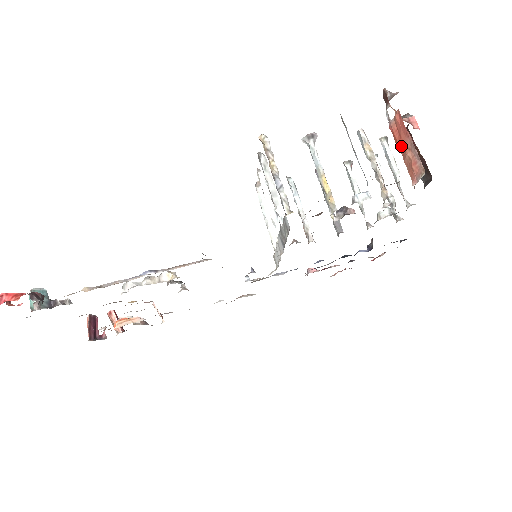
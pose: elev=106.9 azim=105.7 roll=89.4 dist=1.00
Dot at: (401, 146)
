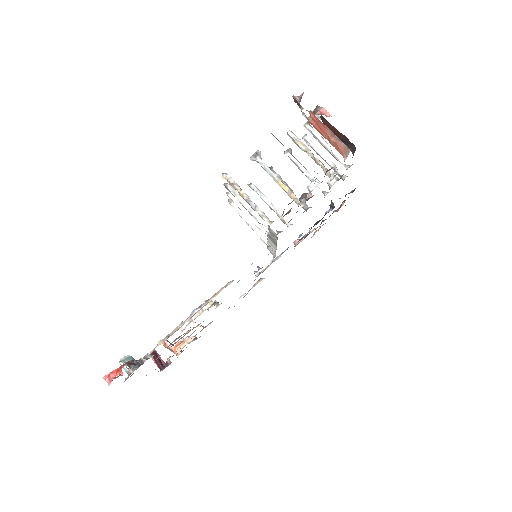
Dot at: (324, 134)
